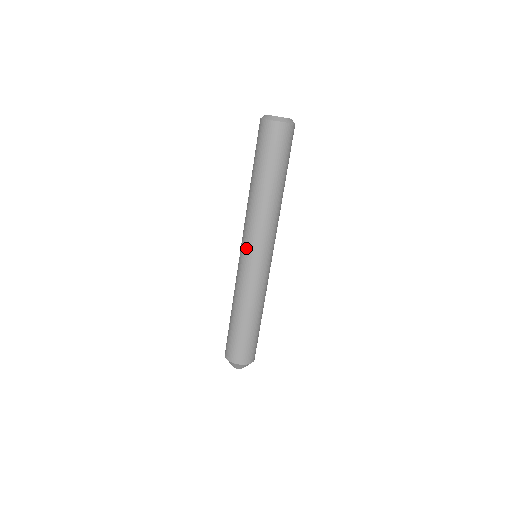
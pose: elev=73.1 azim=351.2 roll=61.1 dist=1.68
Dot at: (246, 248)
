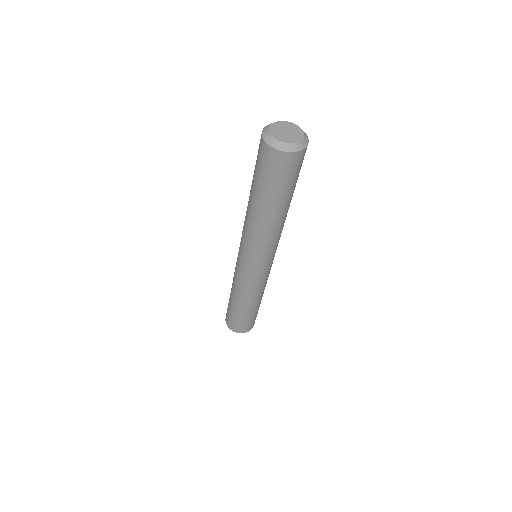
Dot at: (239, 247)
